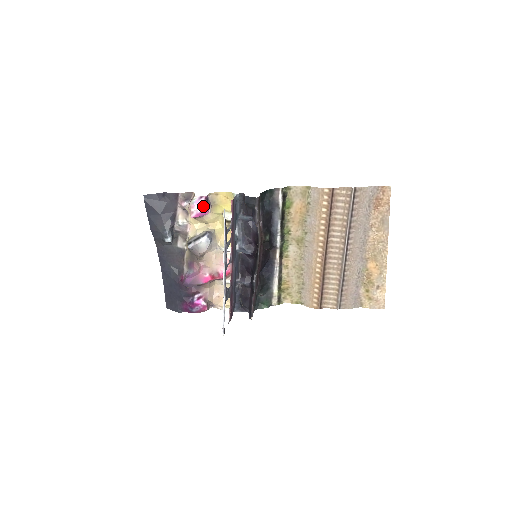
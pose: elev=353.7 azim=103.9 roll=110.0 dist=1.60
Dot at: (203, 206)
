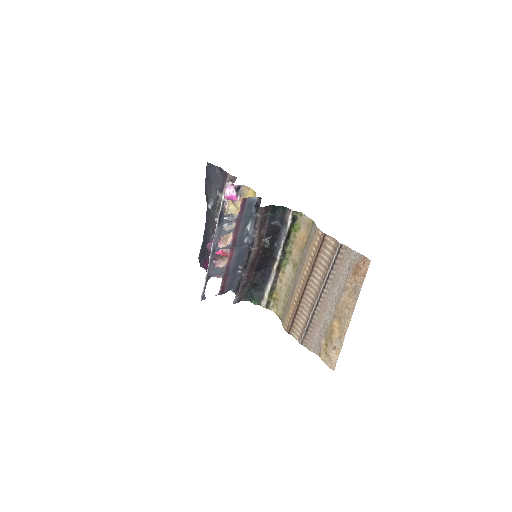
Dot at: (232, 192)
